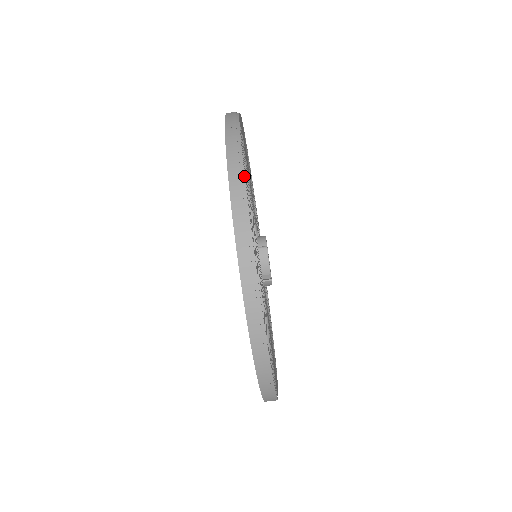
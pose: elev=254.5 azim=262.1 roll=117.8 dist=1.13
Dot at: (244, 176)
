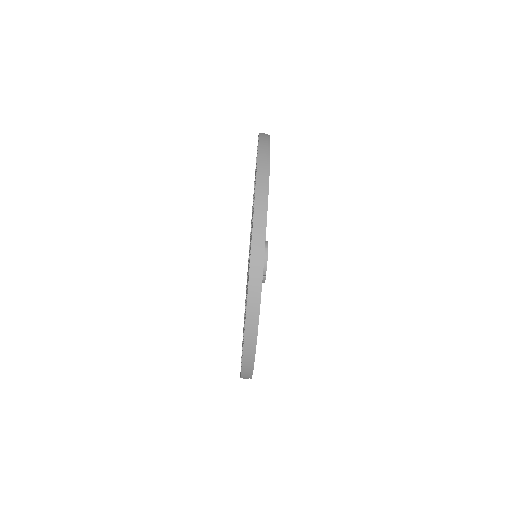
Dot at: occluded
